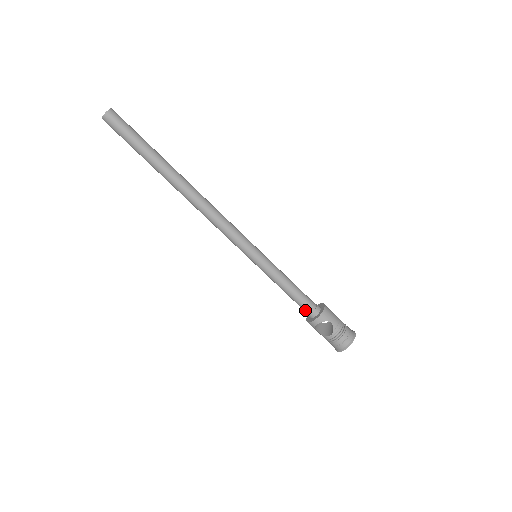
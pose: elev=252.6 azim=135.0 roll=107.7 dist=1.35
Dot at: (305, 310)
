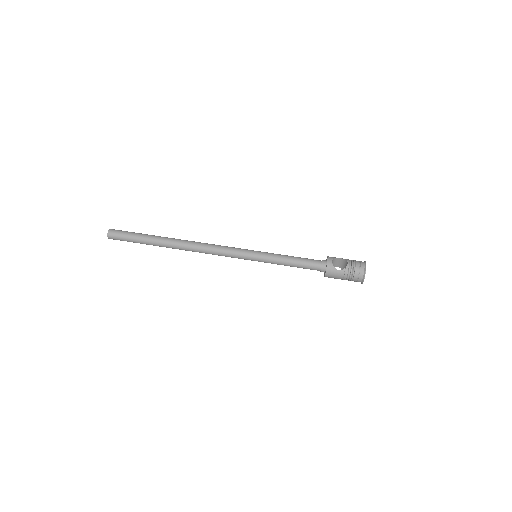
Dot at: (317, 264)
